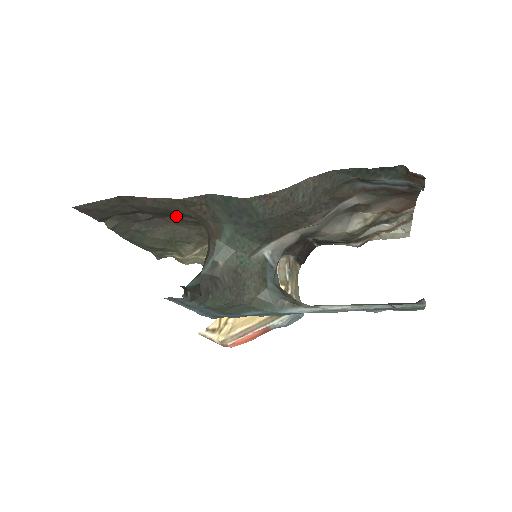
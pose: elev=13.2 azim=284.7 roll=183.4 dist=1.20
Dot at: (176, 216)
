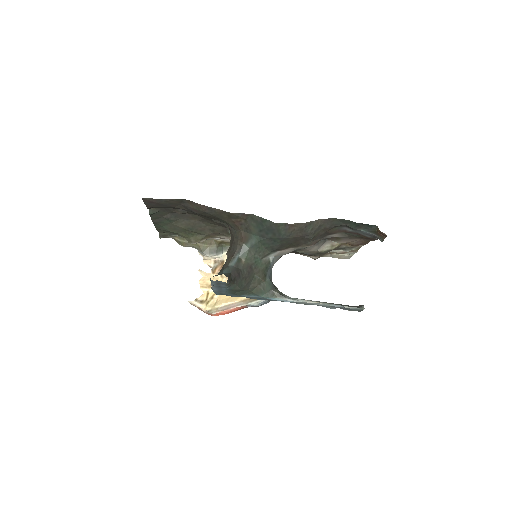
Dot at: (211, 218)
